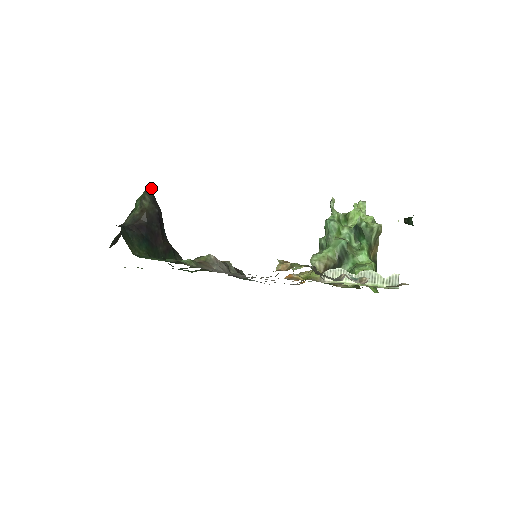
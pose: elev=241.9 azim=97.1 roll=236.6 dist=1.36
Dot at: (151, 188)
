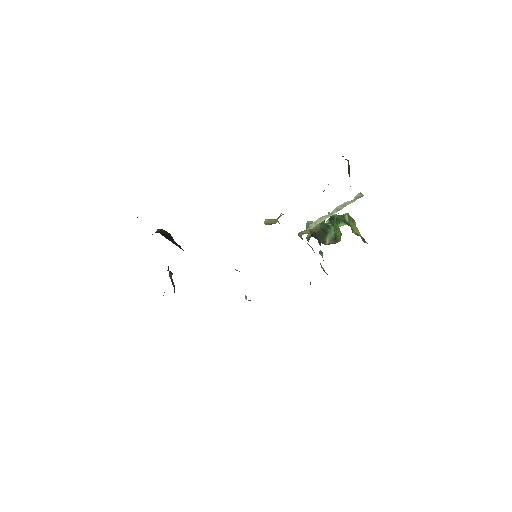
Dot at: occluded
